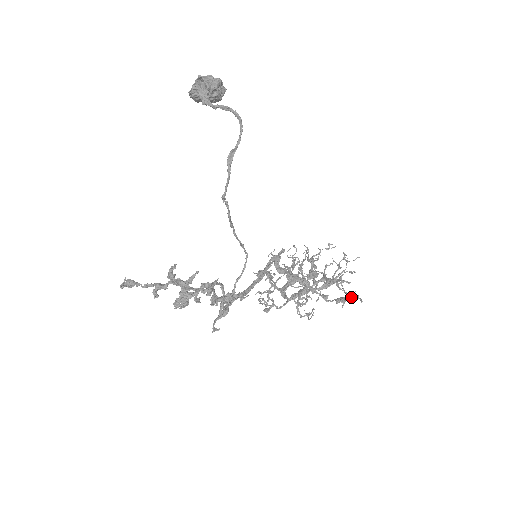
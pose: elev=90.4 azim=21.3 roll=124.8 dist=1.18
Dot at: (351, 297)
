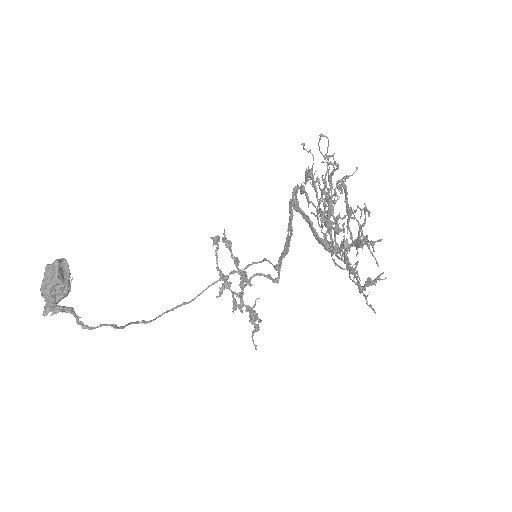
Dot at: (380, 279)
